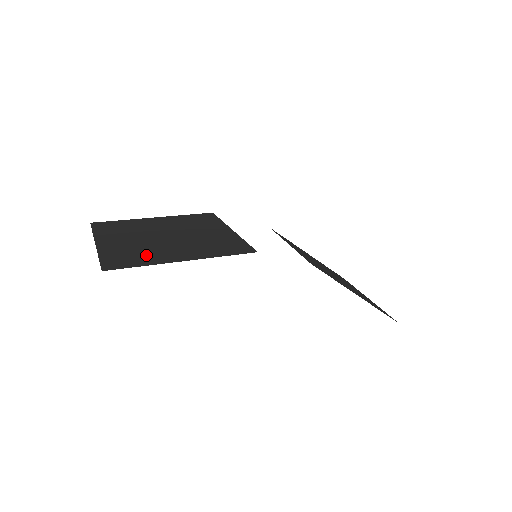
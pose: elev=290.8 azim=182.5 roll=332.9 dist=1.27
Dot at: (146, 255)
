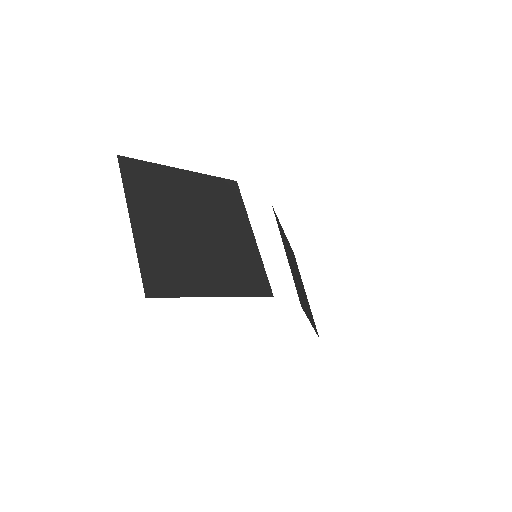
Dot at: (183, 271)
